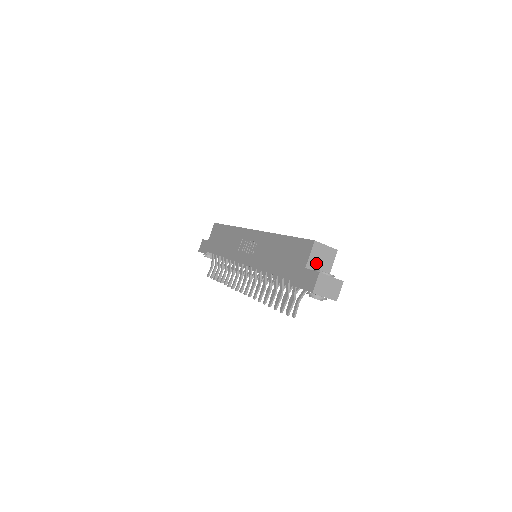
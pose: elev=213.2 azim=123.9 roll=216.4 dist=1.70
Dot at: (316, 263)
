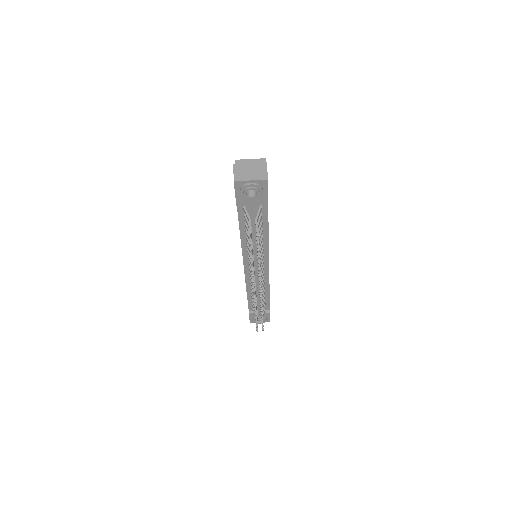
Dot at: occluded
